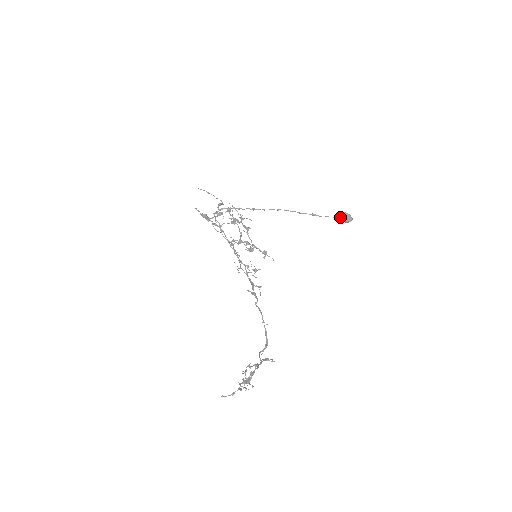
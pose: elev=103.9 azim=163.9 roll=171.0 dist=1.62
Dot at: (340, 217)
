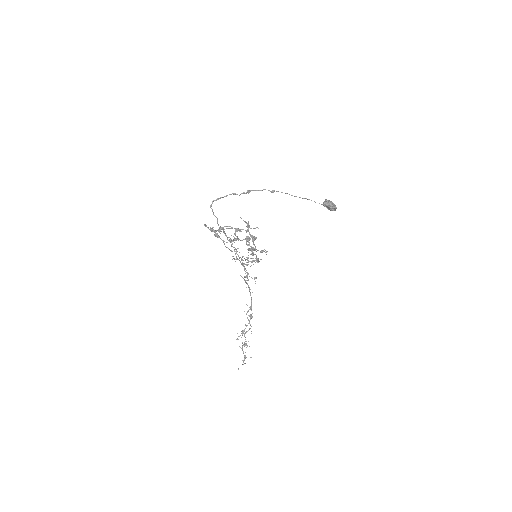
Dot at: (328, 208)
